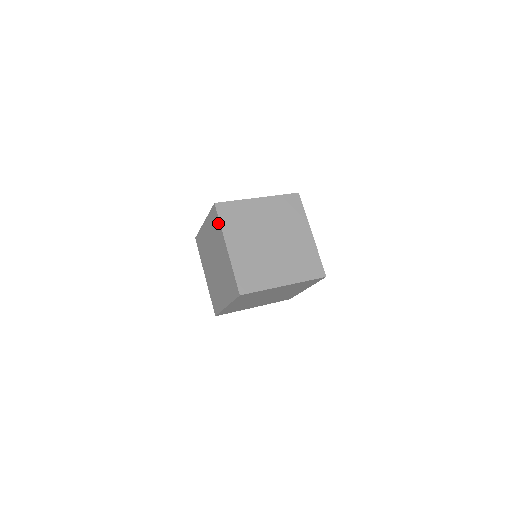
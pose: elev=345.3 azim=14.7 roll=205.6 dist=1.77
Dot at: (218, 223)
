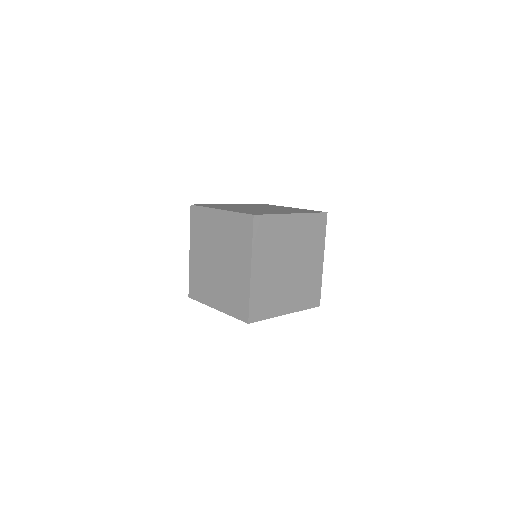
Dot at: (201, 211)
